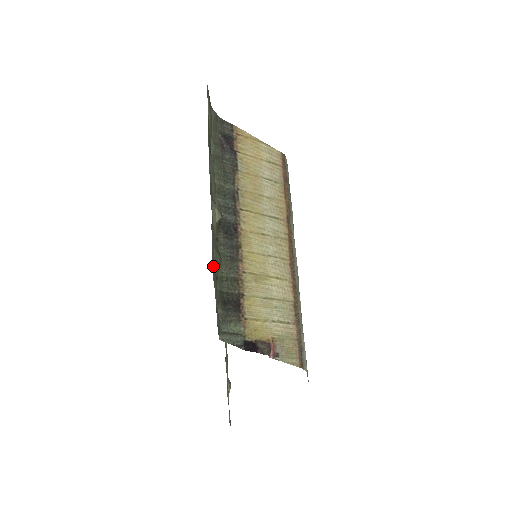
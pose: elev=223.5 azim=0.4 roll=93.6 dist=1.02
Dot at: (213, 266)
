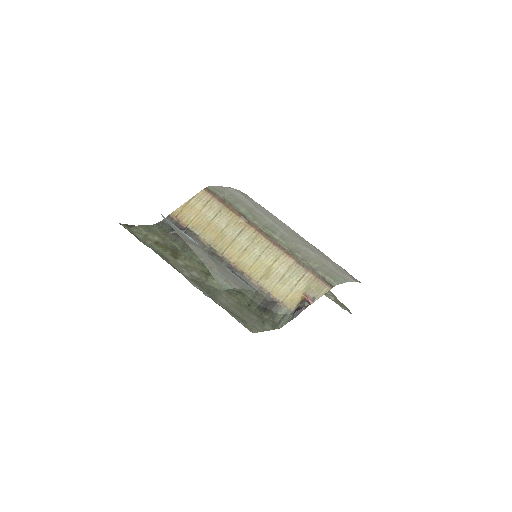
Dot at: (241, 308)
